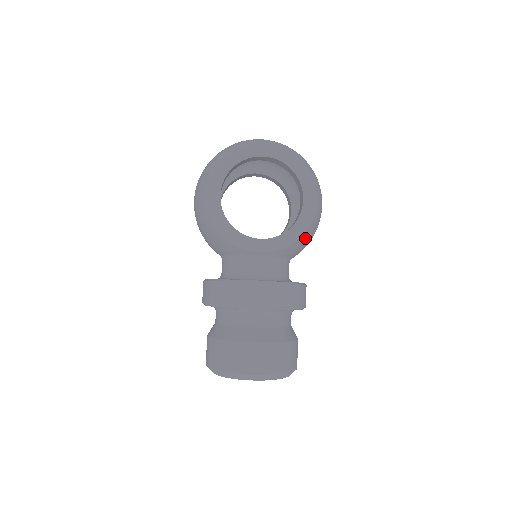
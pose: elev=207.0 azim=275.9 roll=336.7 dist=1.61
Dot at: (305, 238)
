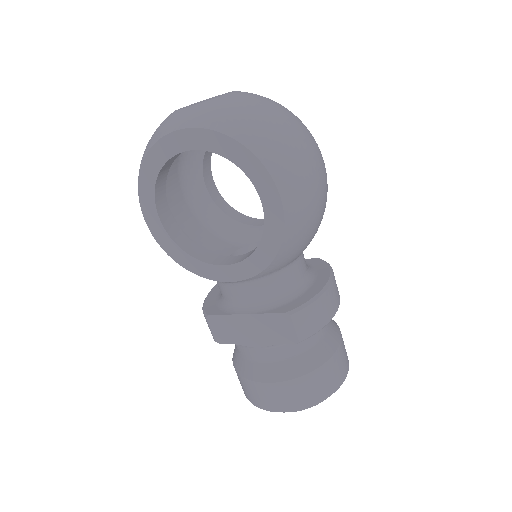
Dot at: (288, 249)
